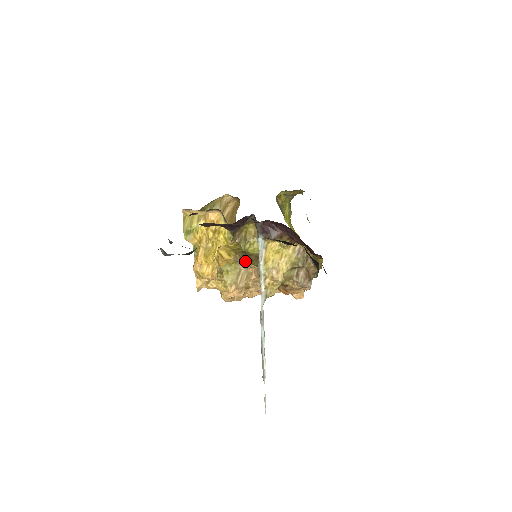
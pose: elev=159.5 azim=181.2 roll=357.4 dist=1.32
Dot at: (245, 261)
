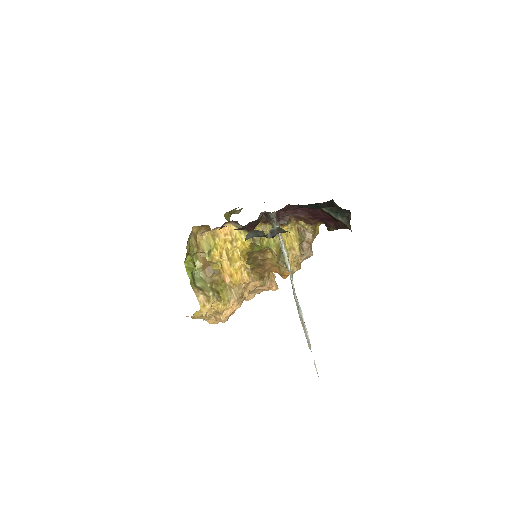
Dot at: occluded
